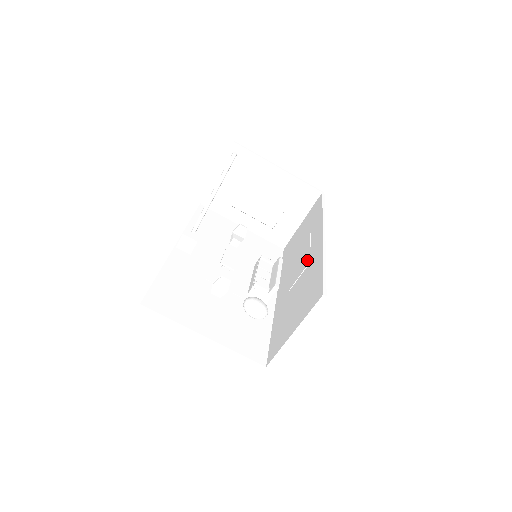
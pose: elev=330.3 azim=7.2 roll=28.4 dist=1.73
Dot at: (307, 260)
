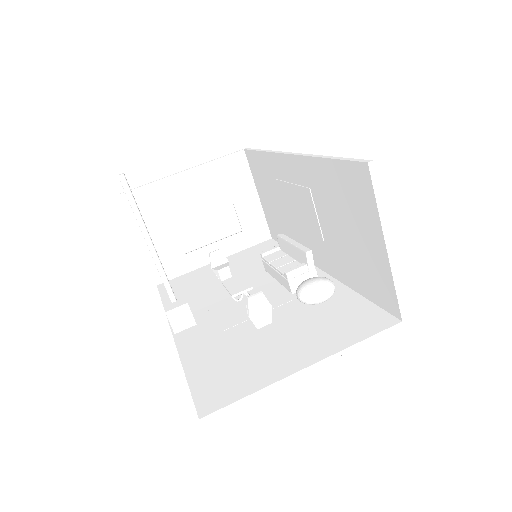
Dot at: (304, 192)
